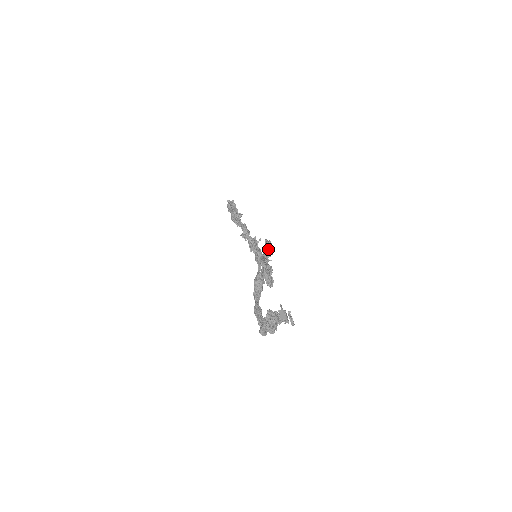
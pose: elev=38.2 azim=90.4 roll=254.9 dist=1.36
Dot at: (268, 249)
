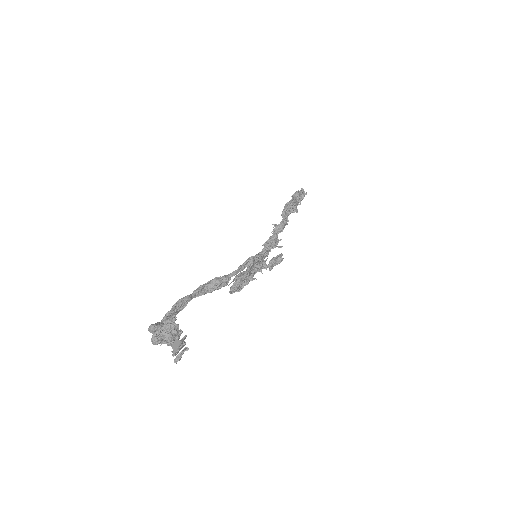
Dot at: (273, 263)
